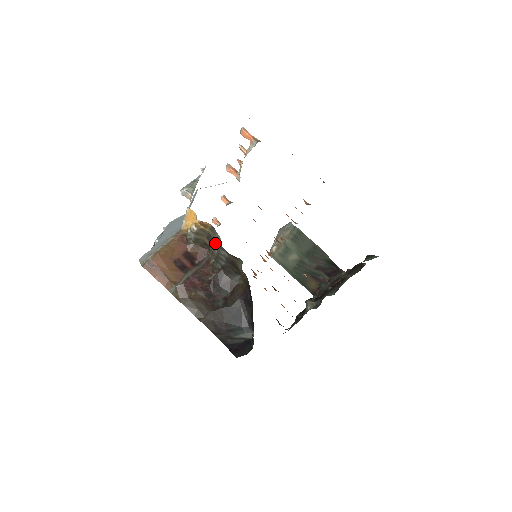
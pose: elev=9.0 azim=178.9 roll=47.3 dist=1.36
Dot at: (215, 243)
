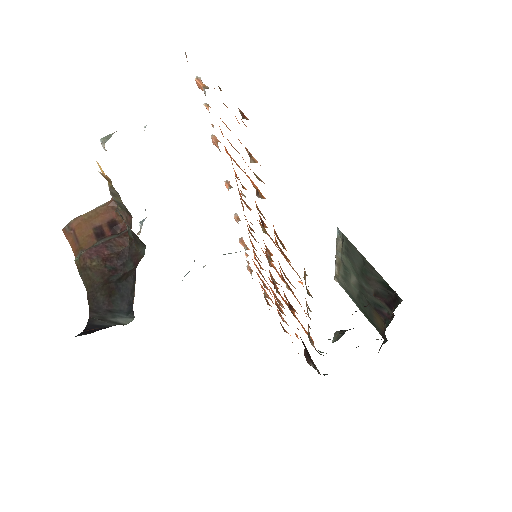
Dot at: occluded
